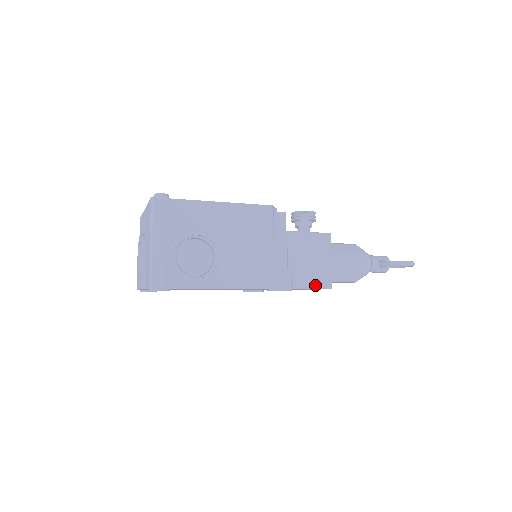
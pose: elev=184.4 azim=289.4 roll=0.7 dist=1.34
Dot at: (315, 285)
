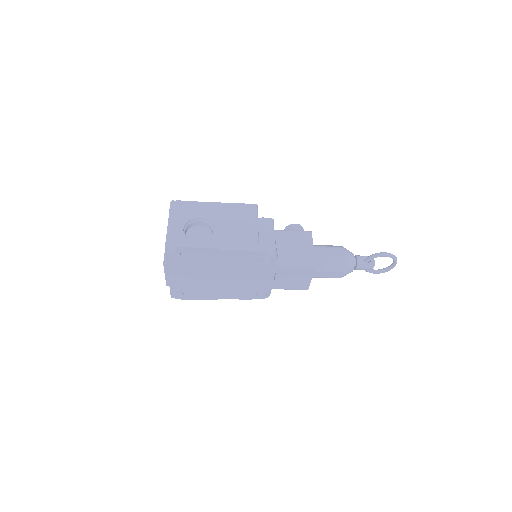
Dot at: (300, 263)
